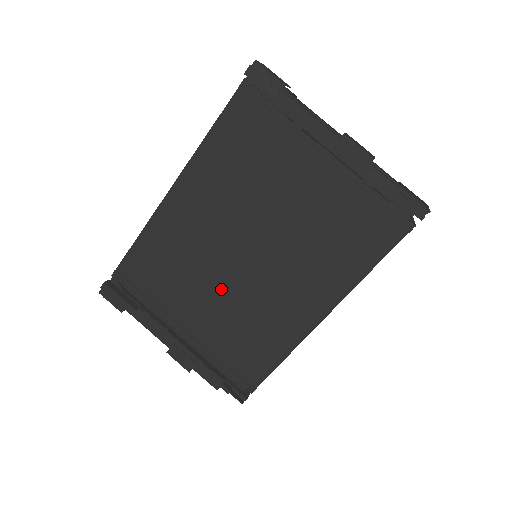
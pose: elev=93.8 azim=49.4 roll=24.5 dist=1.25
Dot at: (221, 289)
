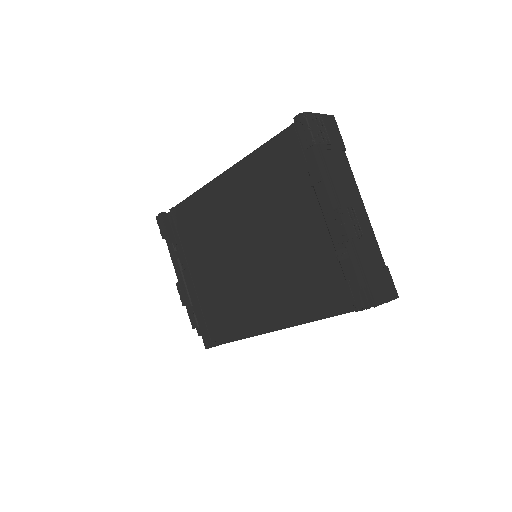
Dot at: (225, 264)
